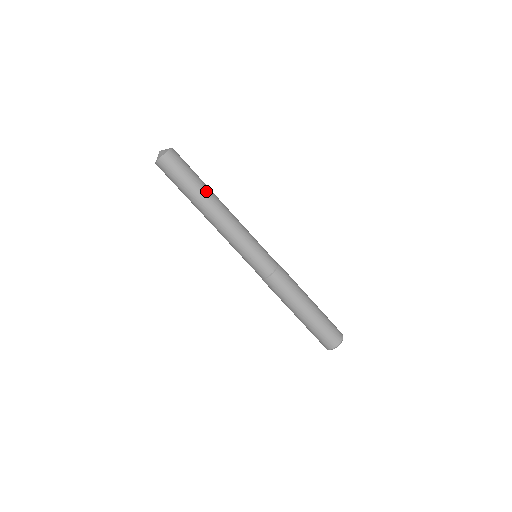
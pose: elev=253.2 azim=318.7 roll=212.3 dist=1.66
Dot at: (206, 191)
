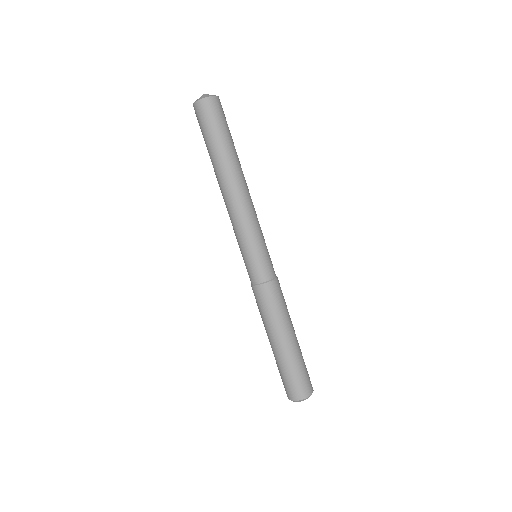
Dot at: (238, 158)
